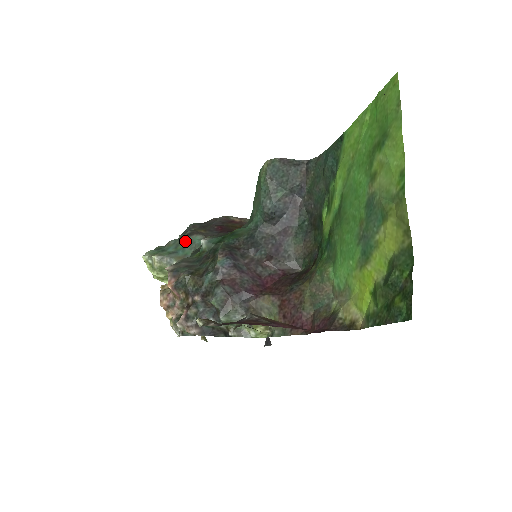
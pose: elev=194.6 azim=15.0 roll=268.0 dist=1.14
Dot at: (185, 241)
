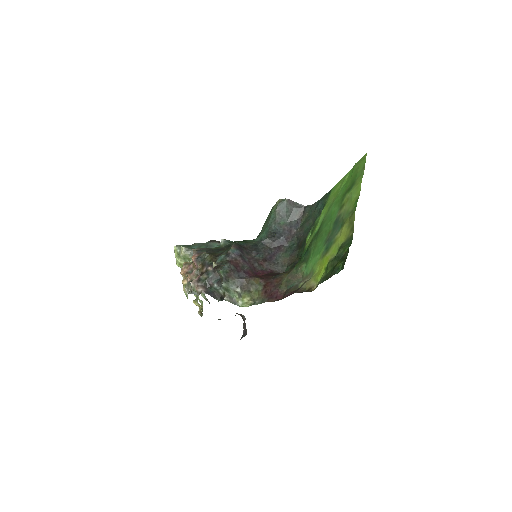
Dot at: (207, 244)
